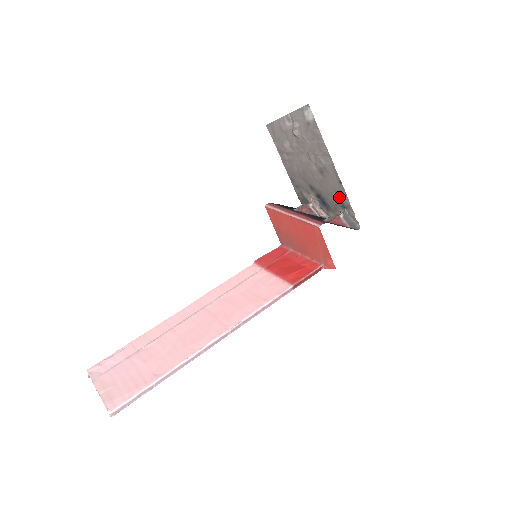
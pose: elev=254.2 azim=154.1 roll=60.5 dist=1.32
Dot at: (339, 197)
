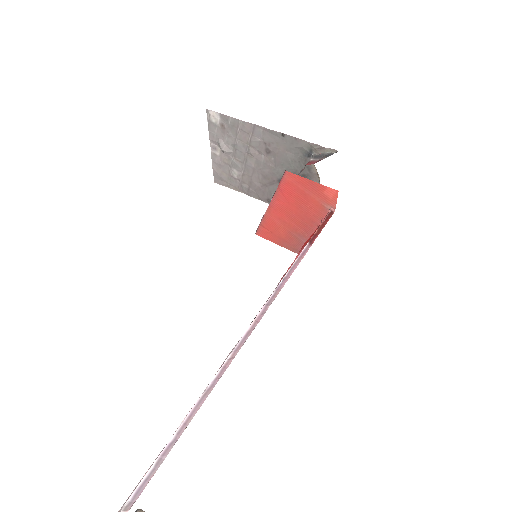
Dot at: (297, 151)
